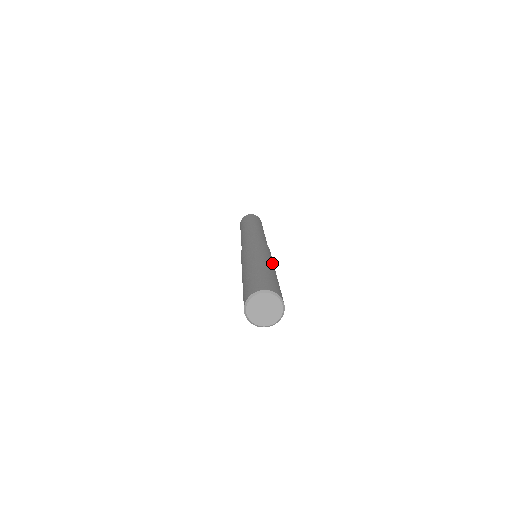
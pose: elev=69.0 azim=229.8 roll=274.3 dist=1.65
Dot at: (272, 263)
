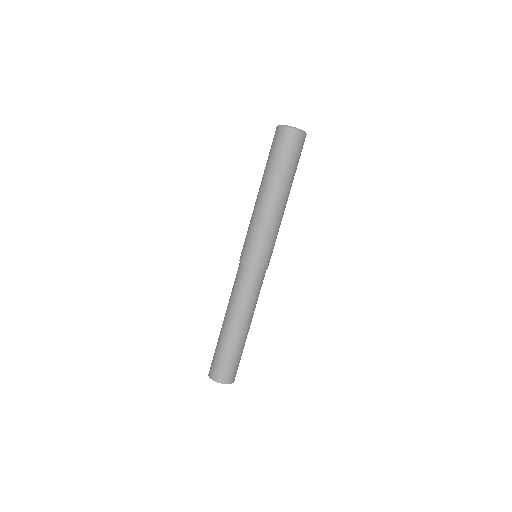
Dot at: occluded
